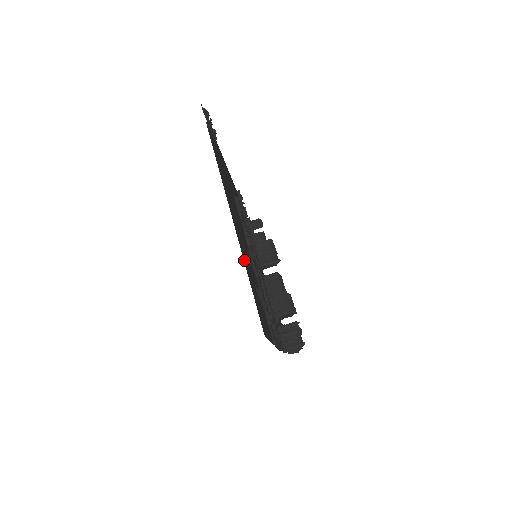
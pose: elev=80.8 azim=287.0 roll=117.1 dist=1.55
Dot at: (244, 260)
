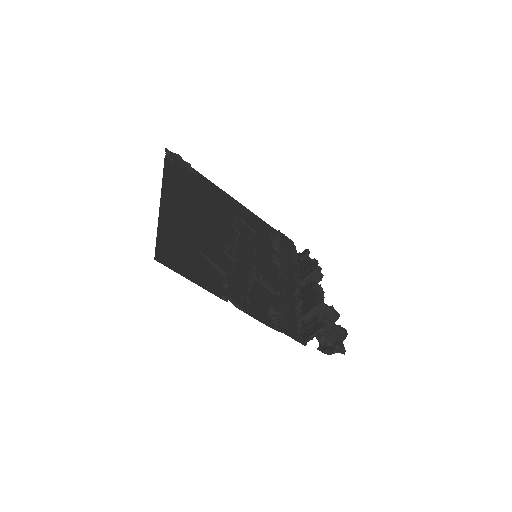
Dot at: (164, 220)
